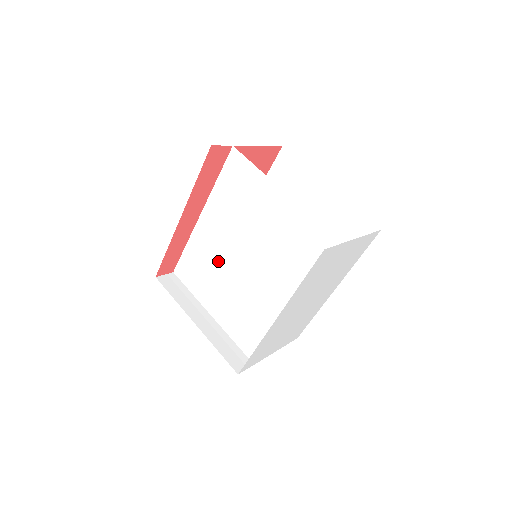
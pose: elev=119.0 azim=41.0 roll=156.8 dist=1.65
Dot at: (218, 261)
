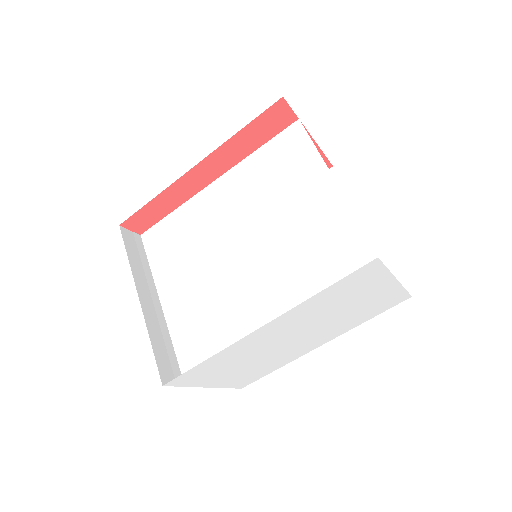
Dot at: (208, 240)
